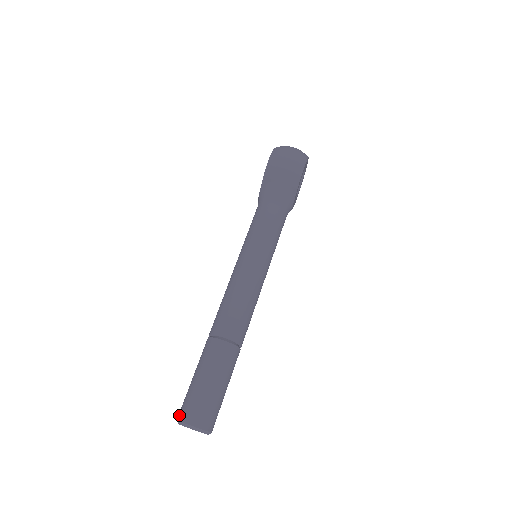
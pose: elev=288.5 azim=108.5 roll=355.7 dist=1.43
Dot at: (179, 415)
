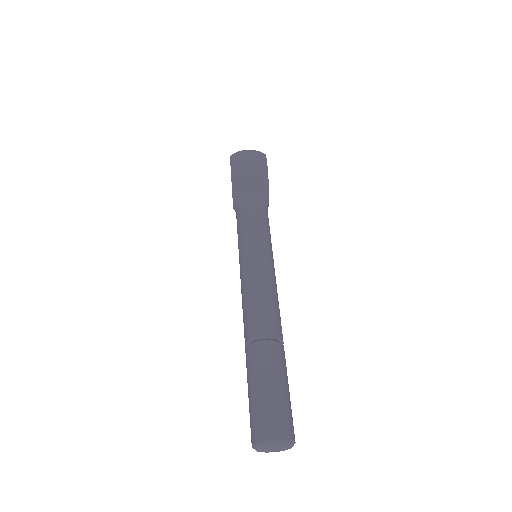
Dot at: (253, 437)
